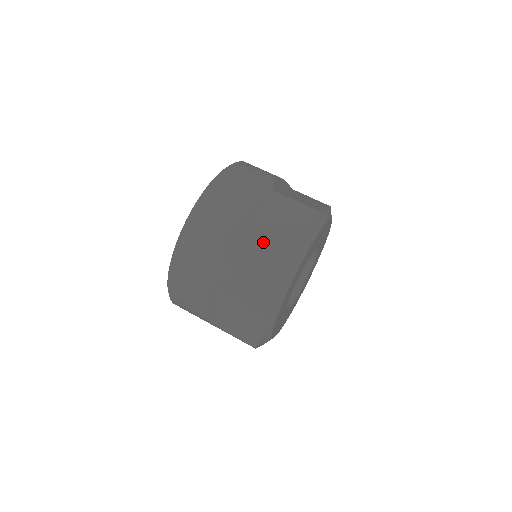
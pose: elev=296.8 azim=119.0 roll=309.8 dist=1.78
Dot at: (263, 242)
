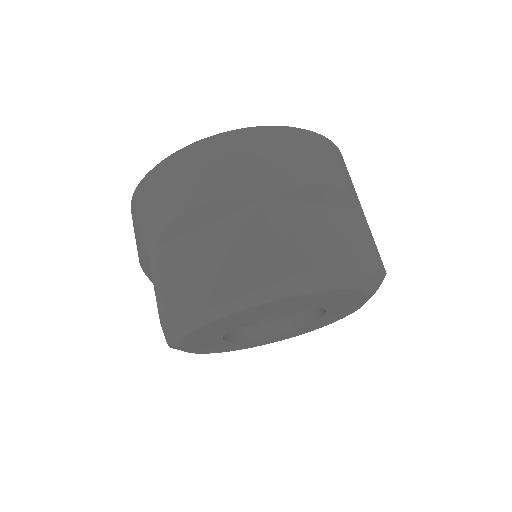
Dot at: (326, 228)
